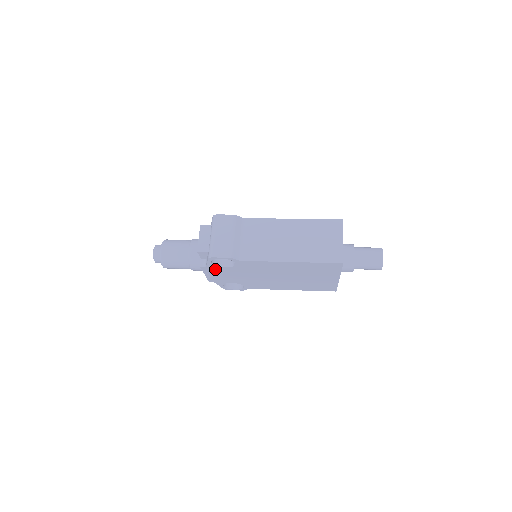
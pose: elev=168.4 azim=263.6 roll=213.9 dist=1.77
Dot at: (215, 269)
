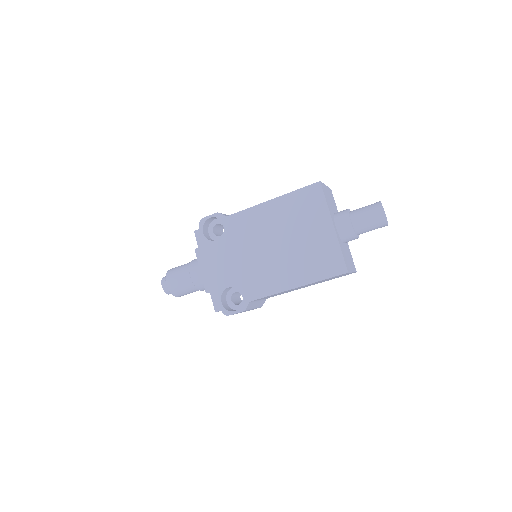
Dot at: (208, 250)
